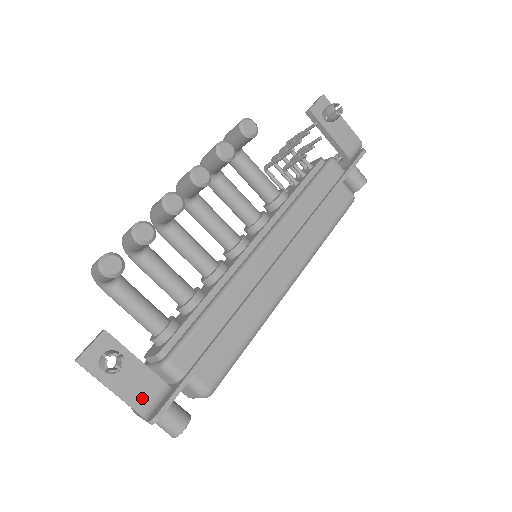
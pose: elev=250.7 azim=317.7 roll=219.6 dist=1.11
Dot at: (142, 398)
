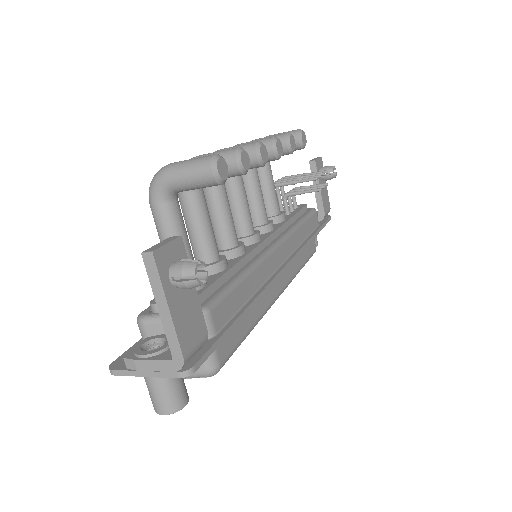
Dot at: (189, 337)
